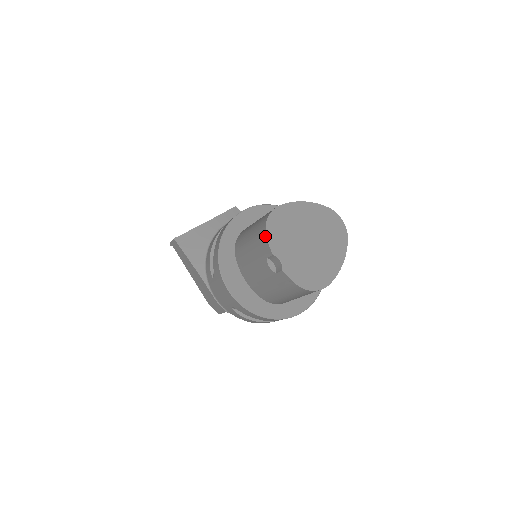
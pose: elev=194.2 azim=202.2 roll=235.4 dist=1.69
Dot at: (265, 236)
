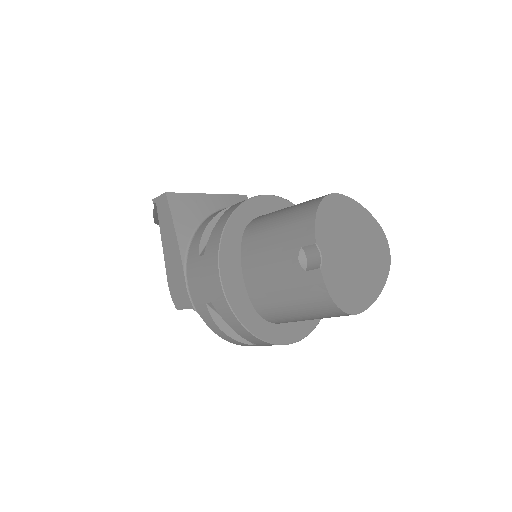
Dot at: (313, 218)
